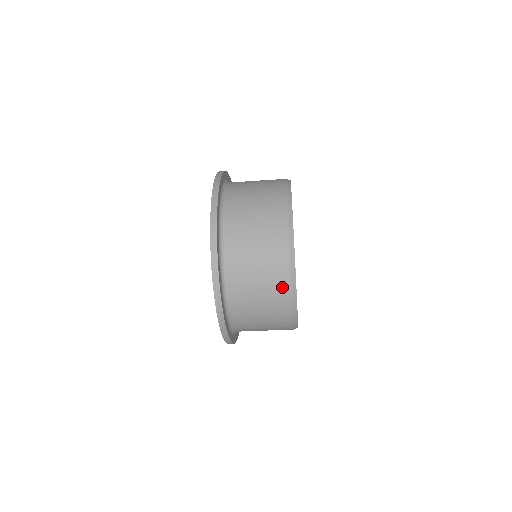
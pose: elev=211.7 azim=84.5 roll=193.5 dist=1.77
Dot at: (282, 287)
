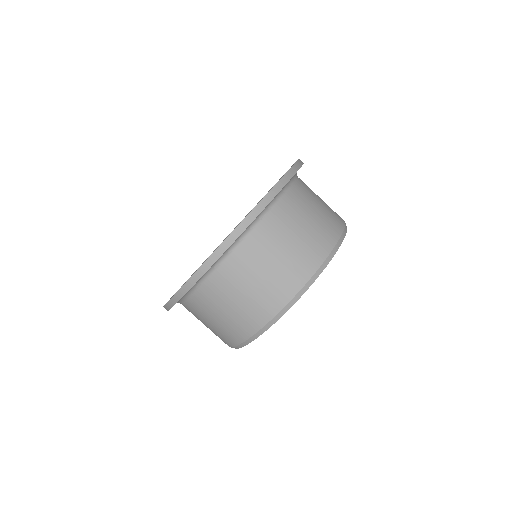
Dot at: (315, 256)
